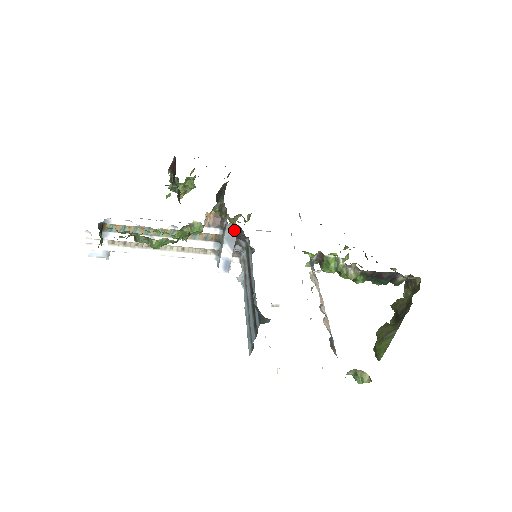
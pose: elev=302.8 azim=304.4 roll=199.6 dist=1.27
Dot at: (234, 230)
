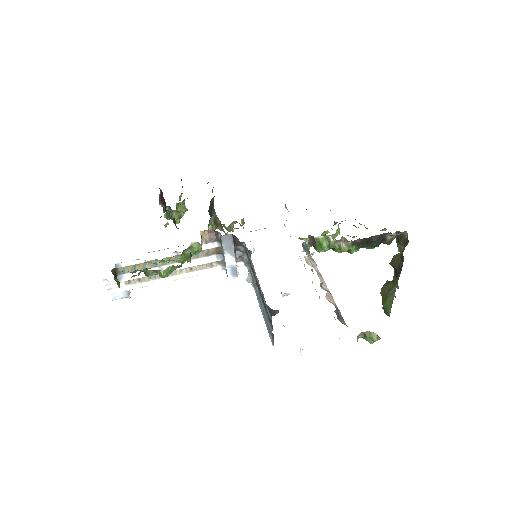
Dot at: (229, 239)
